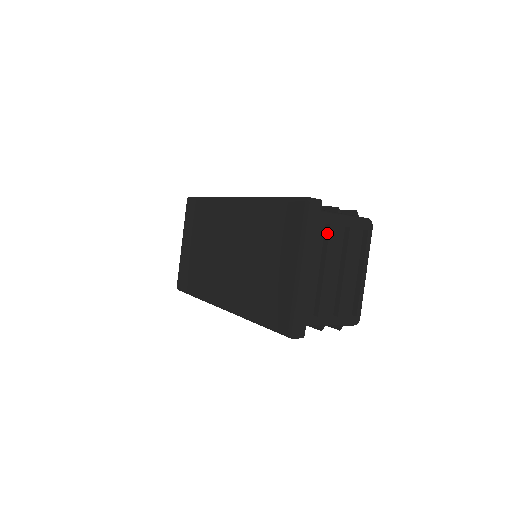
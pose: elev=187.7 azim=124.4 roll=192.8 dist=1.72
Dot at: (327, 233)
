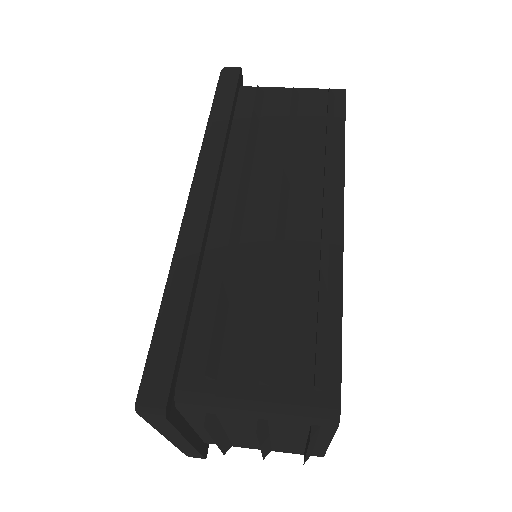
Dot at: (206, 425)
